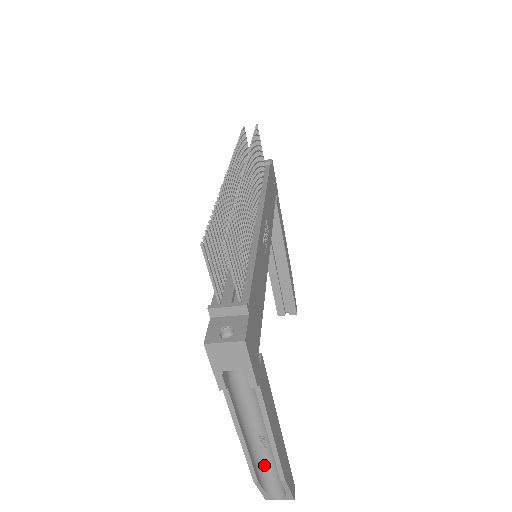
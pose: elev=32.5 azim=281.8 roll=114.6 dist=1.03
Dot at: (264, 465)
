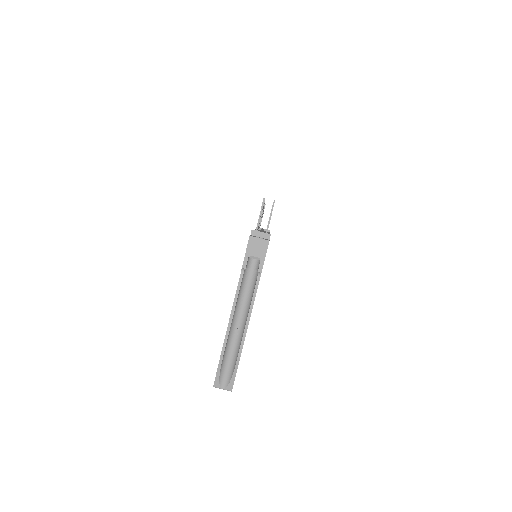
Dot at: (229, 350)
